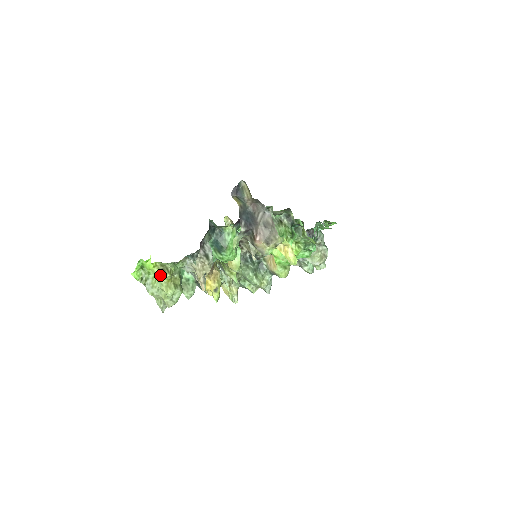
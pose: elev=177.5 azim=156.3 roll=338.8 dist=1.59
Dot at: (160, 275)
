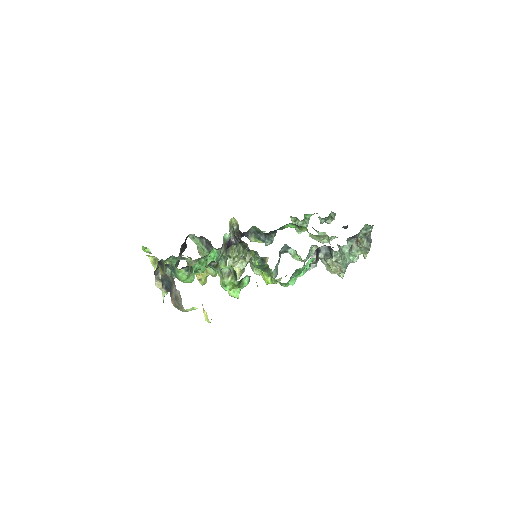
Dot at: (152, 263)
